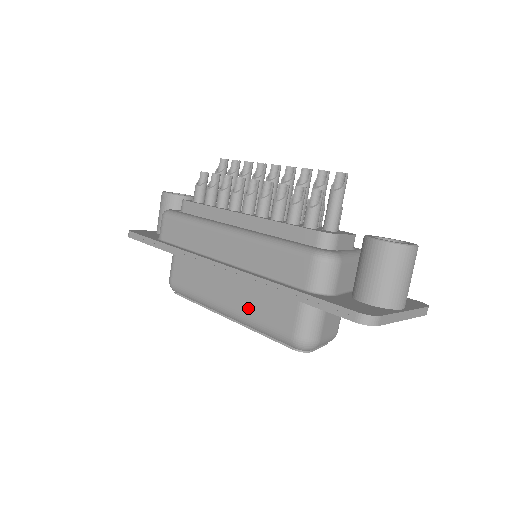
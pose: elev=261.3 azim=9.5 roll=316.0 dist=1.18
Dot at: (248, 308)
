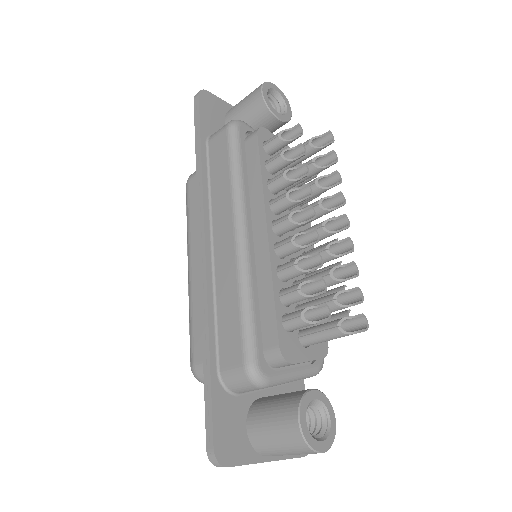
Dot at: (197, 297)
